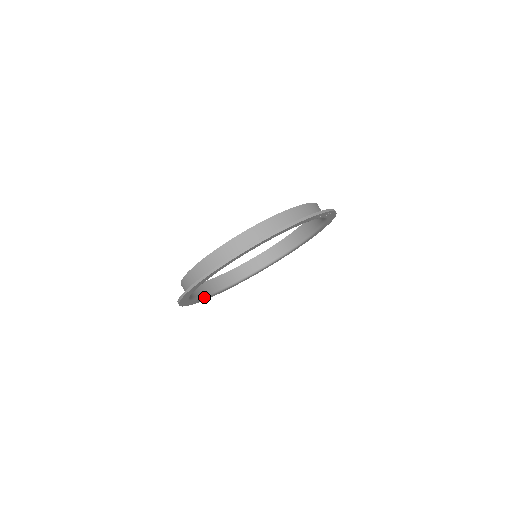
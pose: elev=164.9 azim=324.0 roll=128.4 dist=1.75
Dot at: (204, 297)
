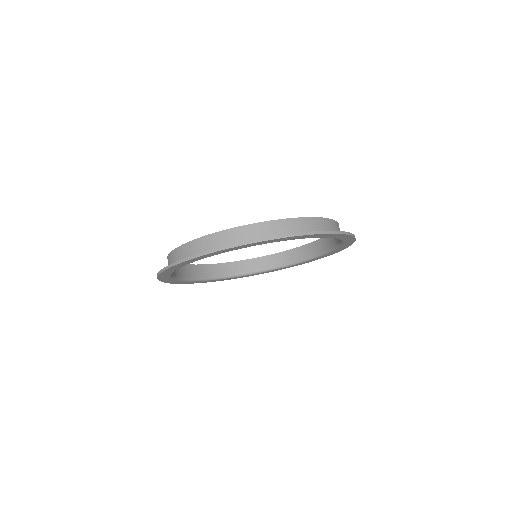
Dot at: (216, 279)
